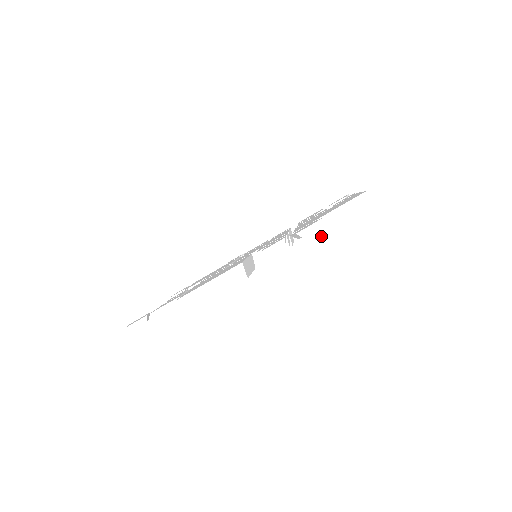
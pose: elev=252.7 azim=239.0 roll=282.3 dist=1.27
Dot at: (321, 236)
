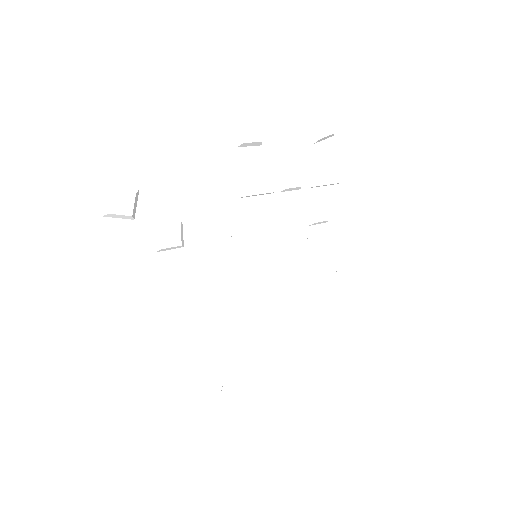
Dot at: (157, 193)
